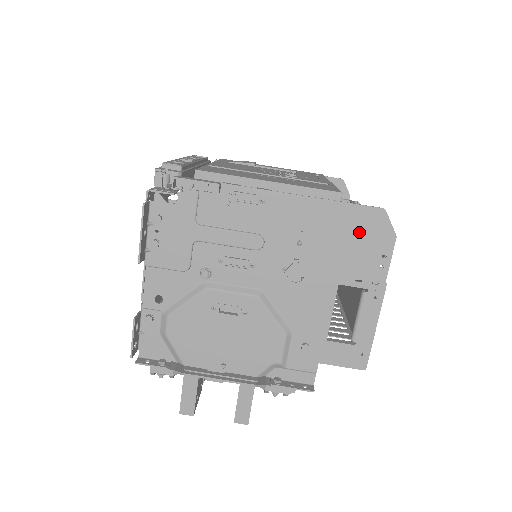
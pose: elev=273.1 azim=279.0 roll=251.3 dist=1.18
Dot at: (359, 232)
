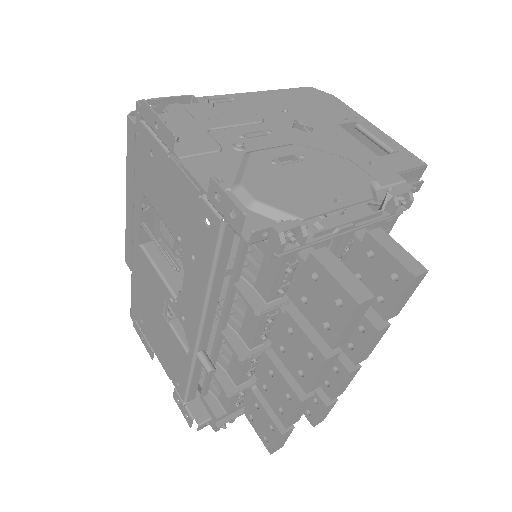
Dot at: (312, 99)
